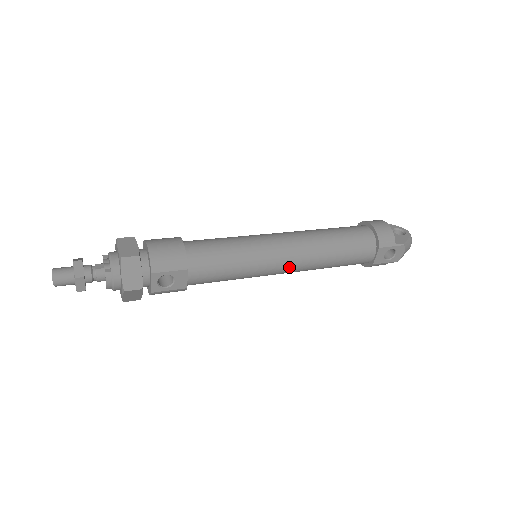
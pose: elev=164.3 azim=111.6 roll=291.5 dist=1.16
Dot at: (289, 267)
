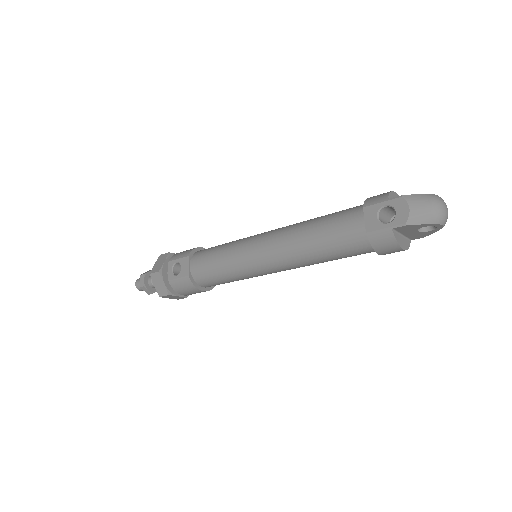
Dot at: (267, 249)
